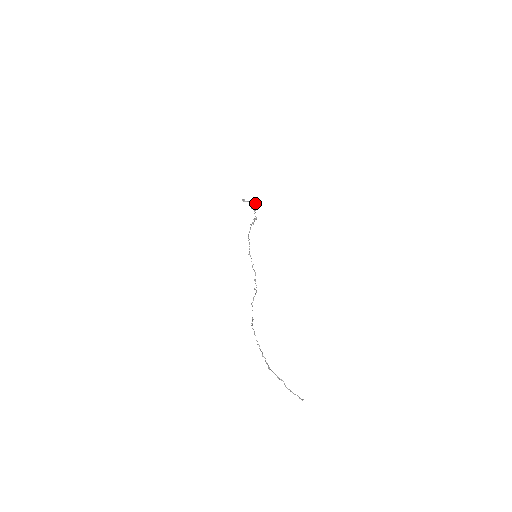
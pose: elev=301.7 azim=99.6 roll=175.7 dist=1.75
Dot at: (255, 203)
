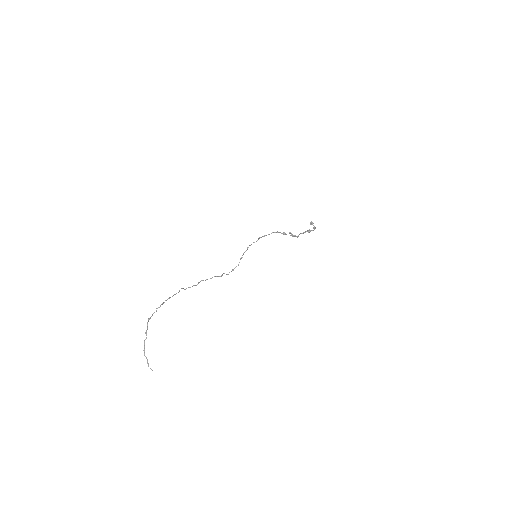
Dot at: (314, 228)
